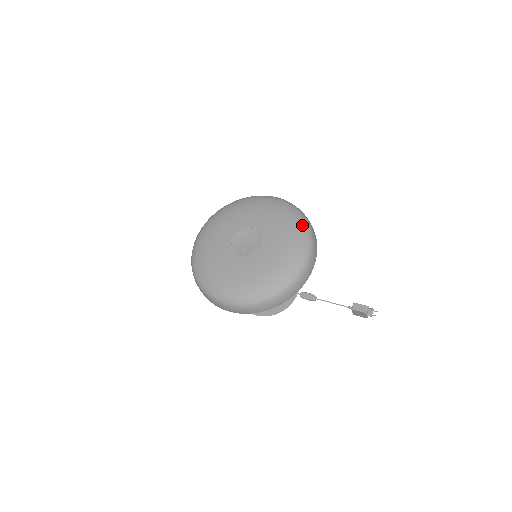
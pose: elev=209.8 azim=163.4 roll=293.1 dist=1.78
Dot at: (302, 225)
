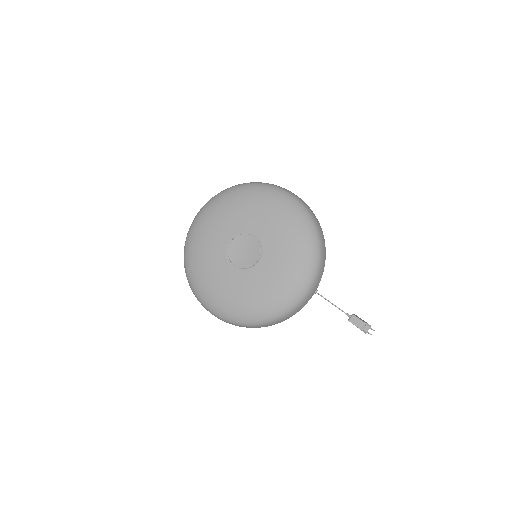
Dot at: (311, 250)
